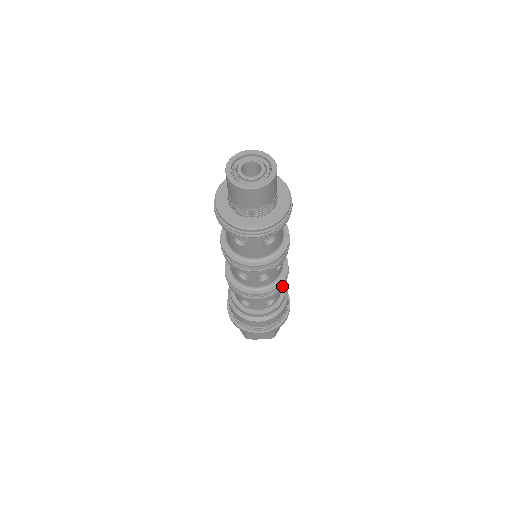
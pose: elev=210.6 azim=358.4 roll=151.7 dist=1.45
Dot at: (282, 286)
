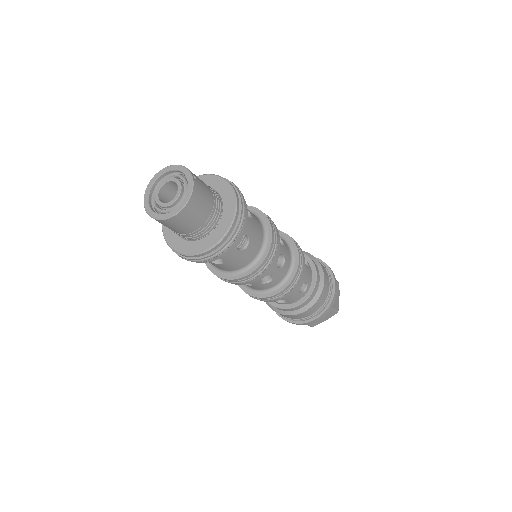
Dot at: (278, 297)
